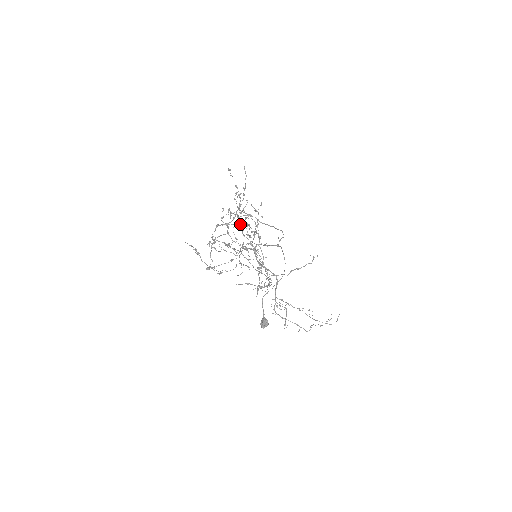
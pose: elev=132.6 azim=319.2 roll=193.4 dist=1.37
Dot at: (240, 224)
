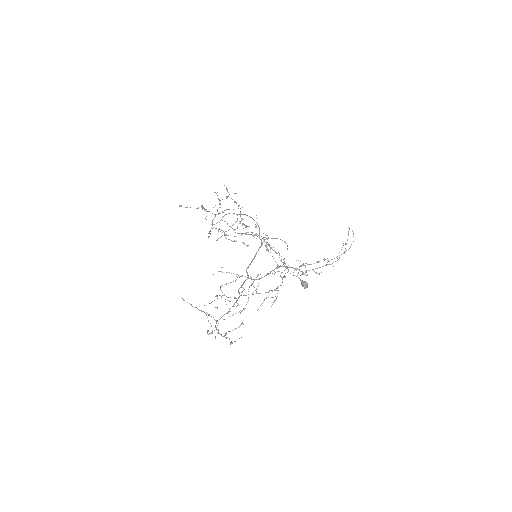
Dot at: occluded
